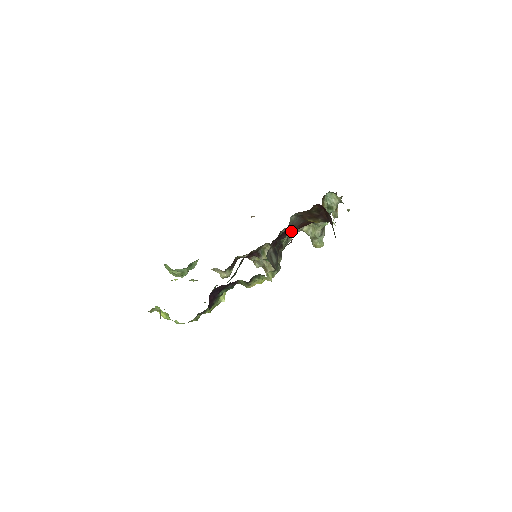
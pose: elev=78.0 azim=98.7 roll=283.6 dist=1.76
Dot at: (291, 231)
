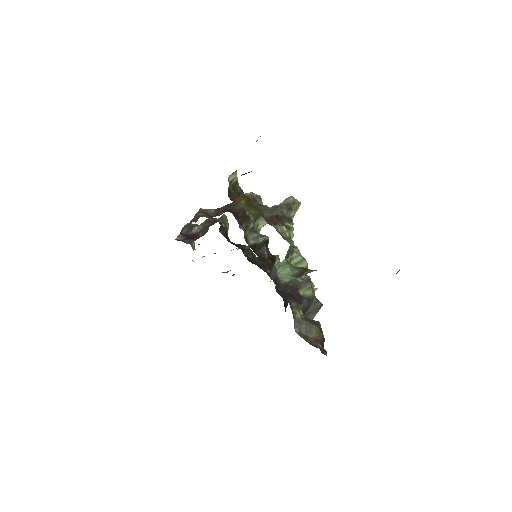
Dot at: occluded
